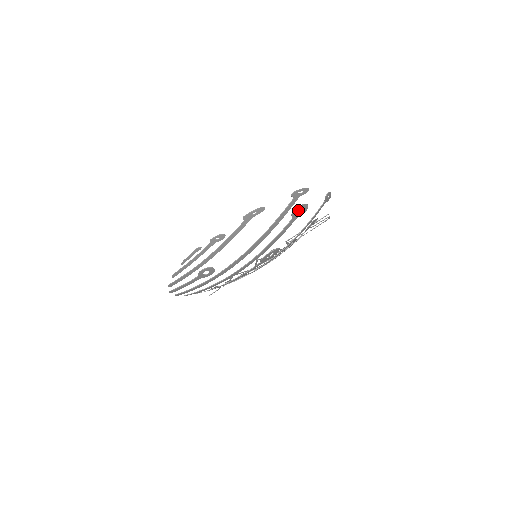
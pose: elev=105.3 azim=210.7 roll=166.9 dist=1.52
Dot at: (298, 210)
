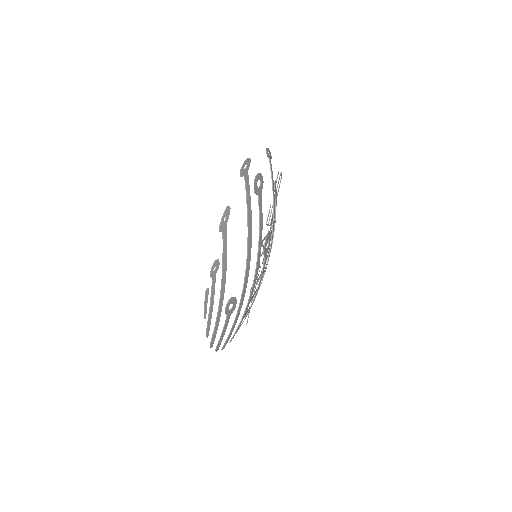
Dot at: (256, 184)
